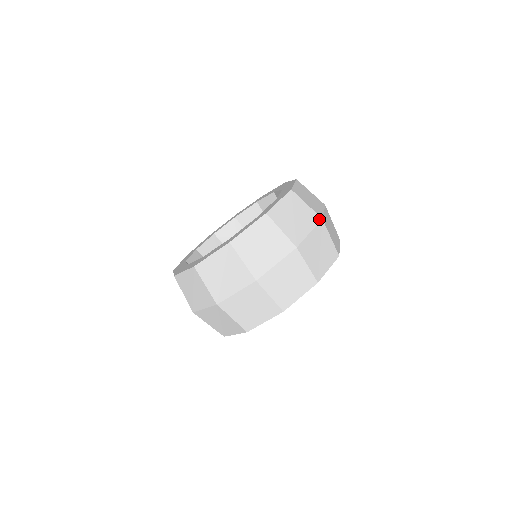
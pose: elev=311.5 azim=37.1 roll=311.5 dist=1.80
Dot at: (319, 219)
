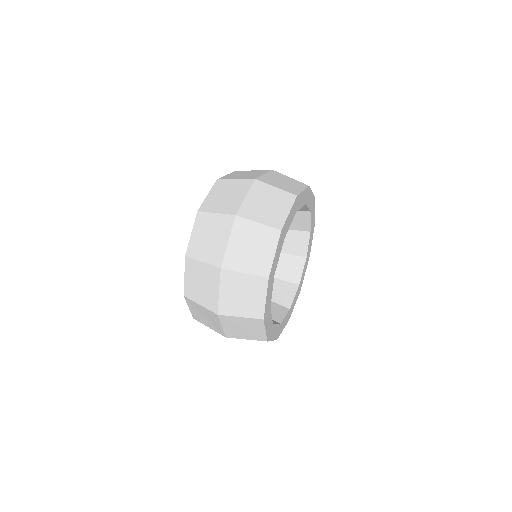
Dot at: (232, 219)
